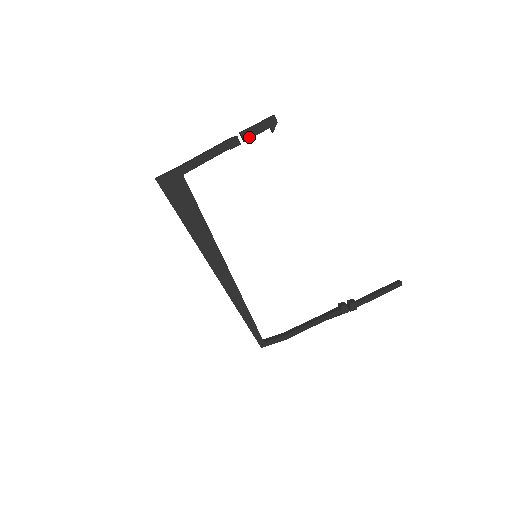
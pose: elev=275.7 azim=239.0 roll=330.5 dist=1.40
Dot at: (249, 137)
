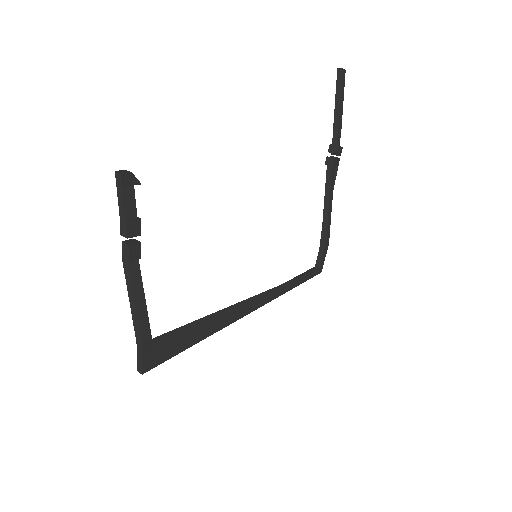
Dot at: (136, 227)
